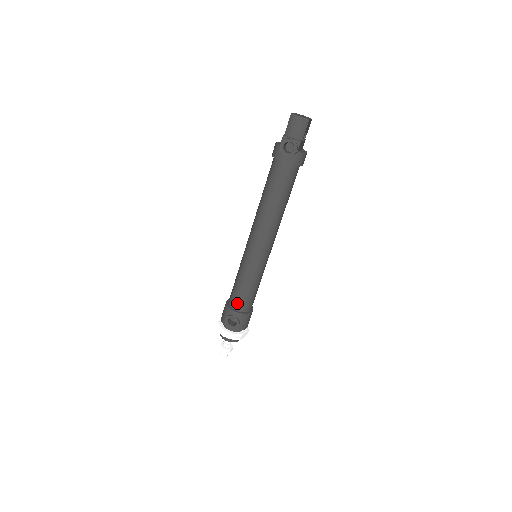
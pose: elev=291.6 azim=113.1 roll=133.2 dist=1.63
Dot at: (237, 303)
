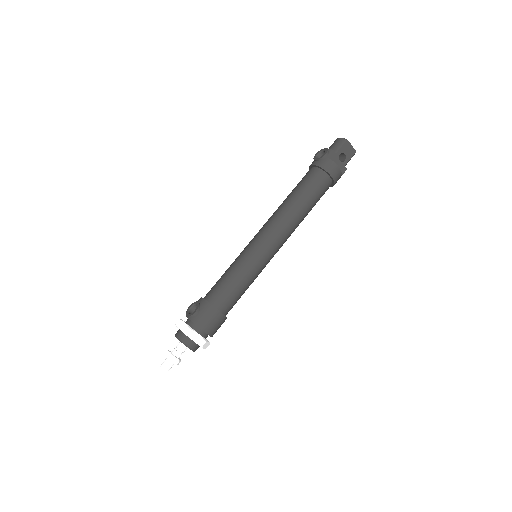
Dot at: (210, 291)
